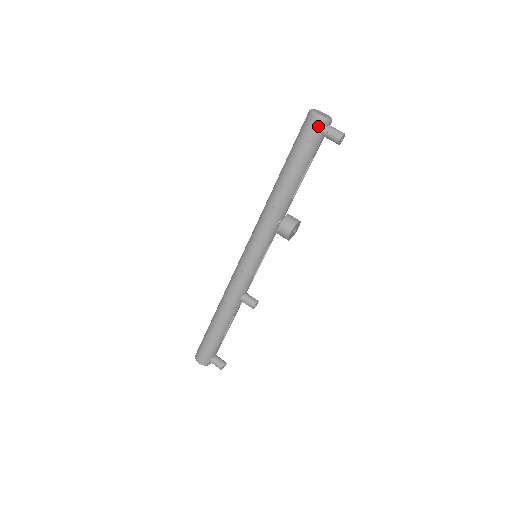
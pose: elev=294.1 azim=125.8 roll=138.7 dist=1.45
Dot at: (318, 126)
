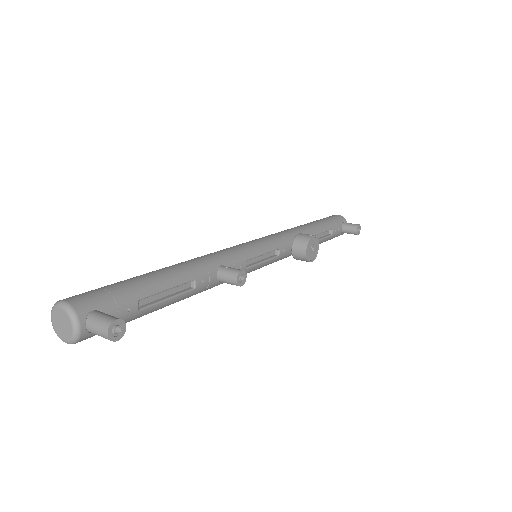
Dot at: (340, 217)
